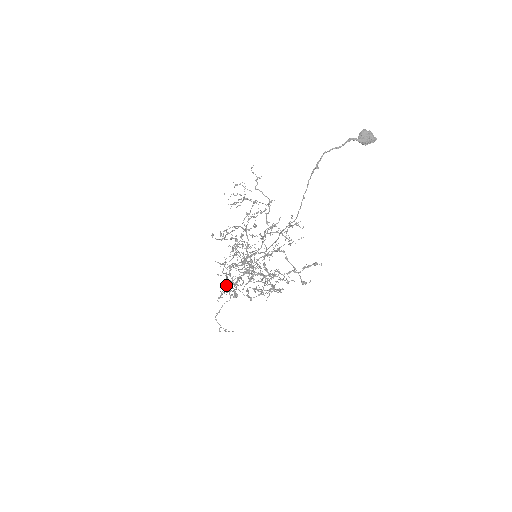
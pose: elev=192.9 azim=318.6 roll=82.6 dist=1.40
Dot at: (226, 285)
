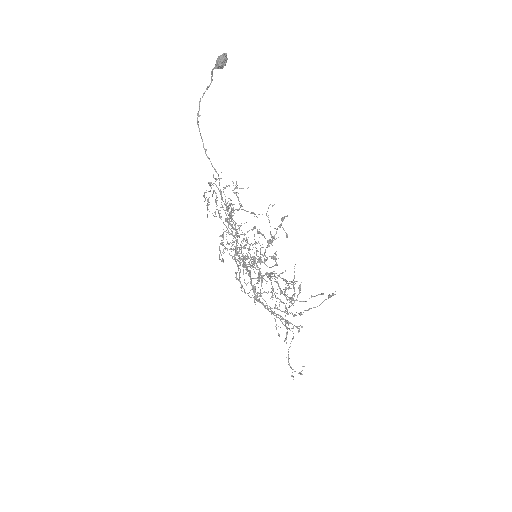
Dot at: occluded
